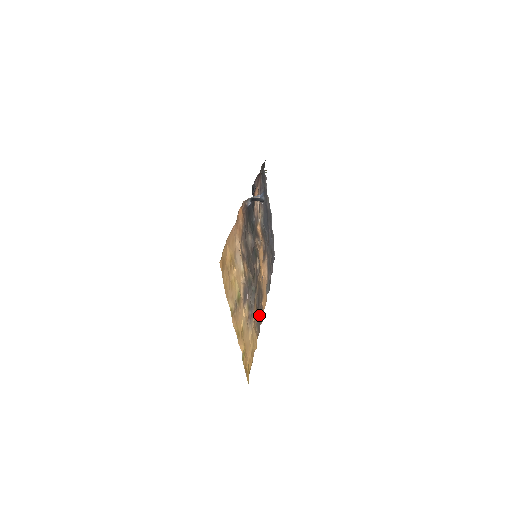
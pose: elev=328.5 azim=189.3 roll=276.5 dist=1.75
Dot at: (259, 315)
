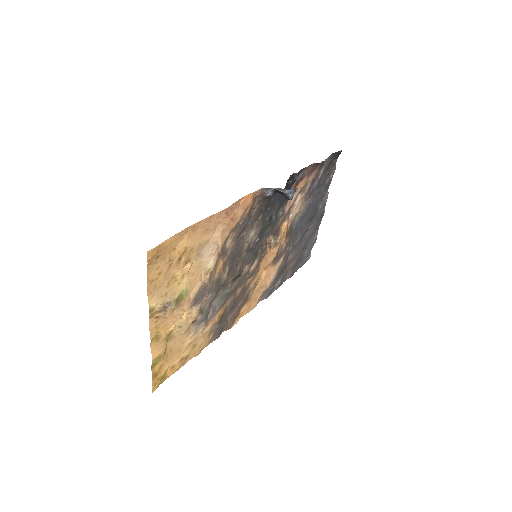
Dot at: (225, 321)
